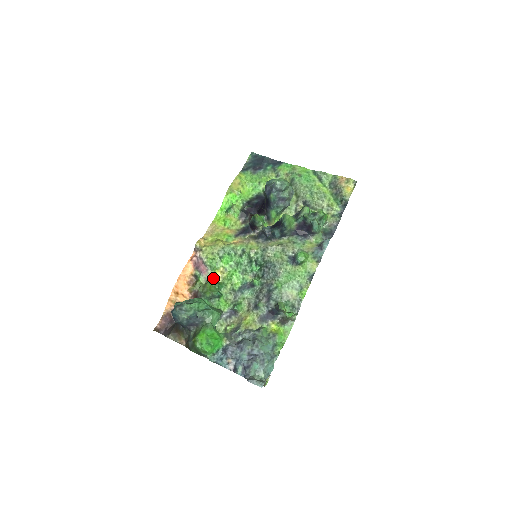
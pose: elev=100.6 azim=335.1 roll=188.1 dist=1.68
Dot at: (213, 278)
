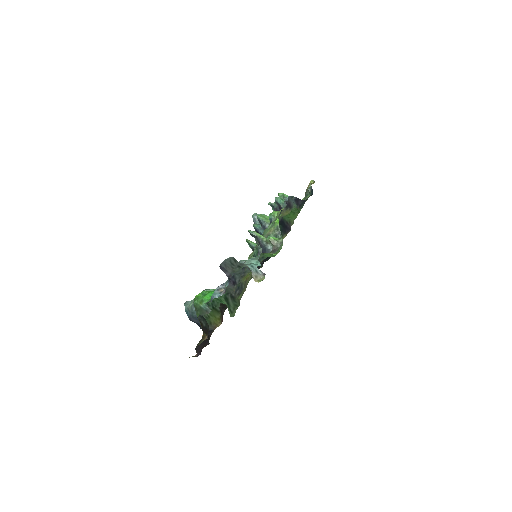
Dot at: occluded
